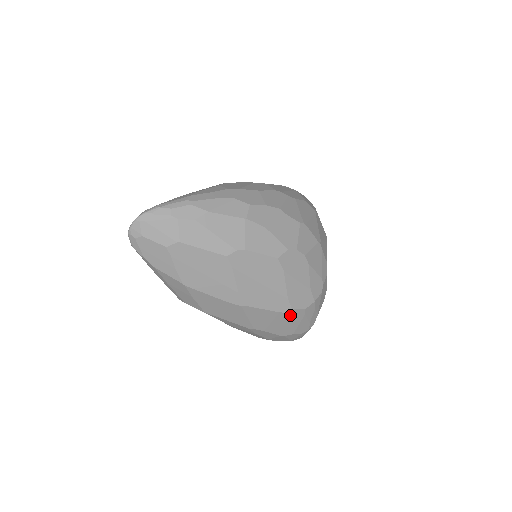
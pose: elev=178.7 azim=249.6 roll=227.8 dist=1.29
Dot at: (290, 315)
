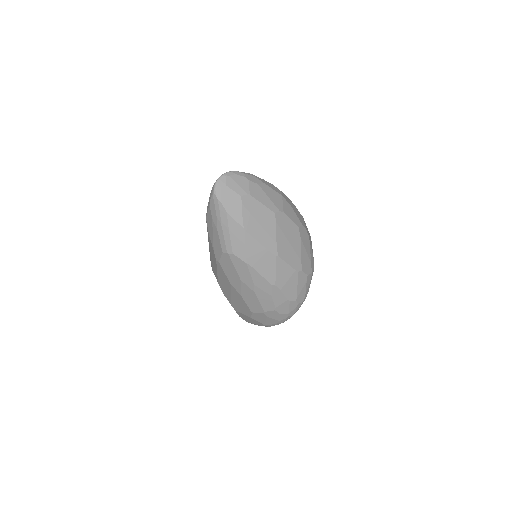
Dot at: (300, 277)
